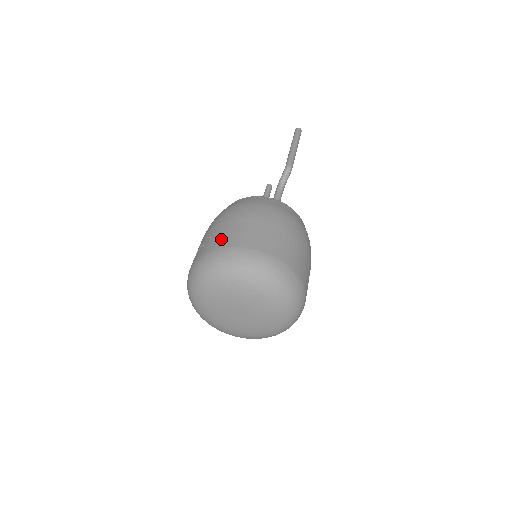
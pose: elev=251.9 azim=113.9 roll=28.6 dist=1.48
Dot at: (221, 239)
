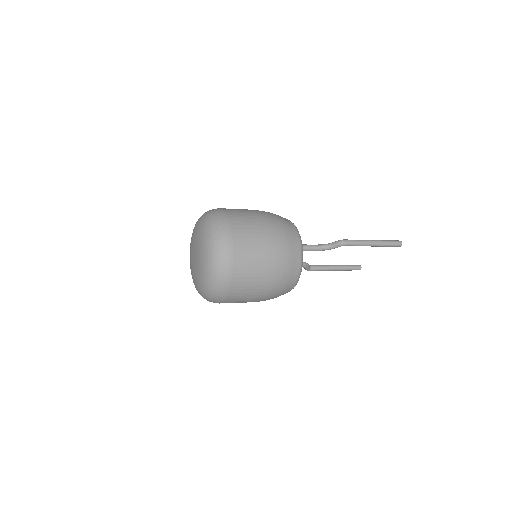
Dot at: (234, 210)
